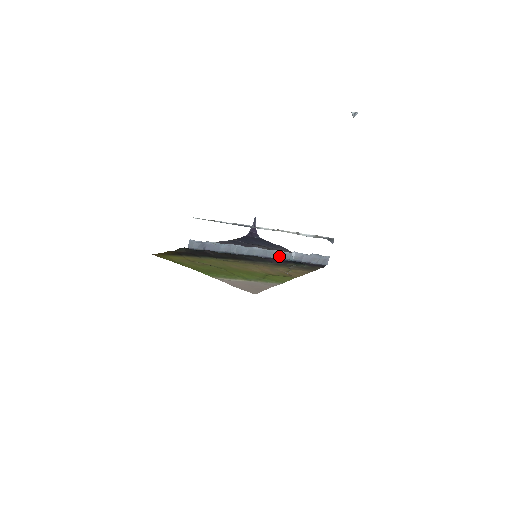
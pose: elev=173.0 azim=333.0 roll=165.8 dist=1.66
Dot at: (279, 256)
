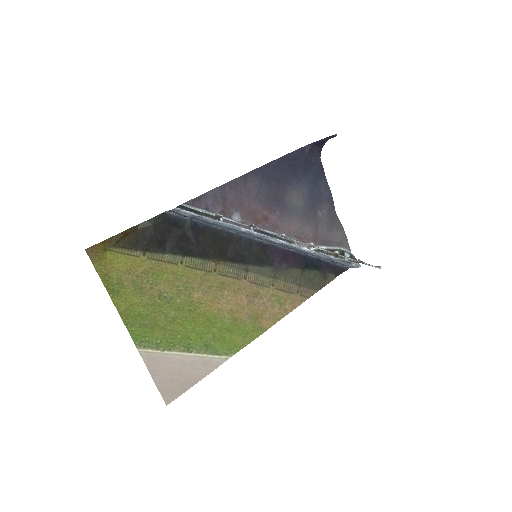
Dot at: (295, 249)
